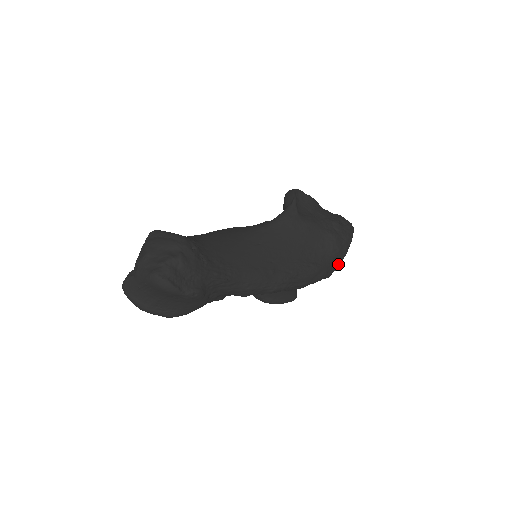
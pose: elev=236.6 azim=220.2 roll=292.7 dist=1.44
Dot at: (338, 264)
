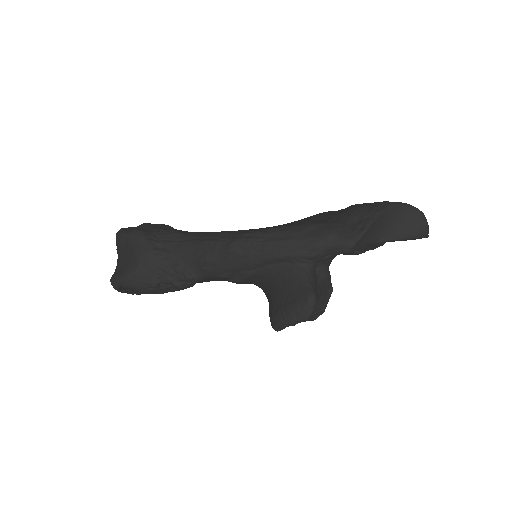
Dot at: (364, 224)
